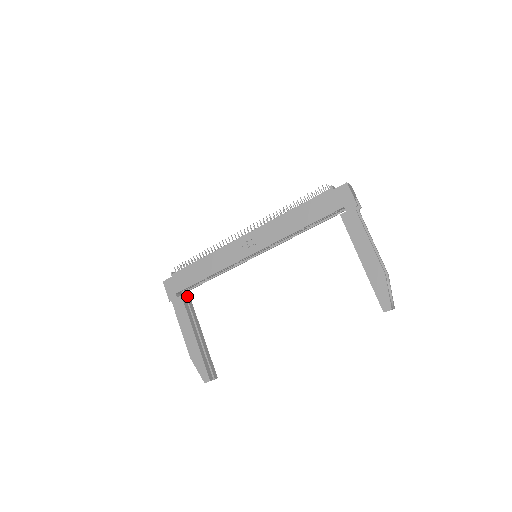
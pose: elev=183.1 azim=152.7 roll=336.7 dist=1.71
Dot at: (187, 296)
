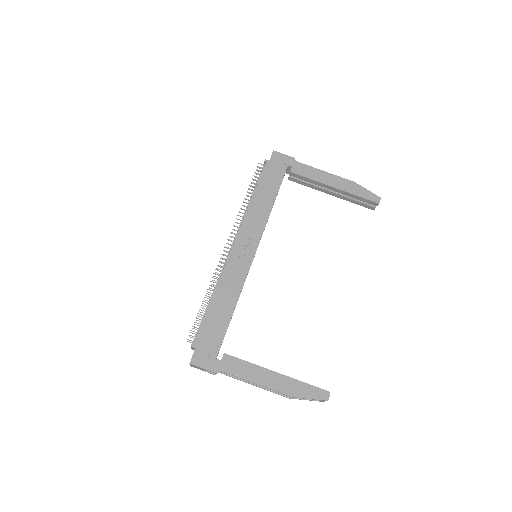
Dot at: occluded
